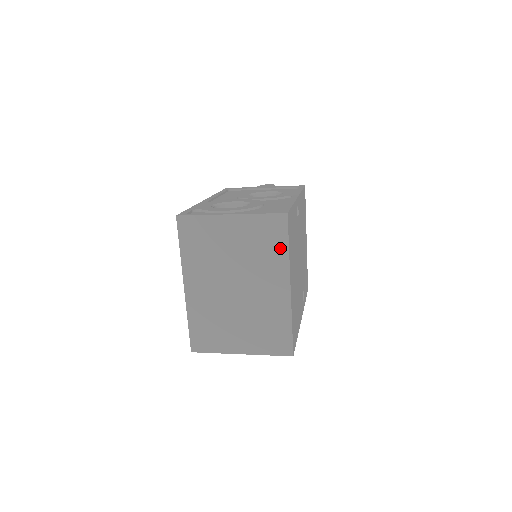
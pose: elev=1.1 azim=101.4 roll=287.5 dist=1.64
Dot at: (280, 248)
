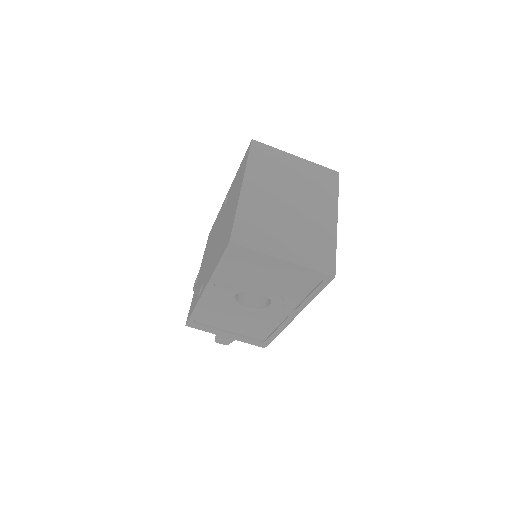
Dot at: (332, 190)
